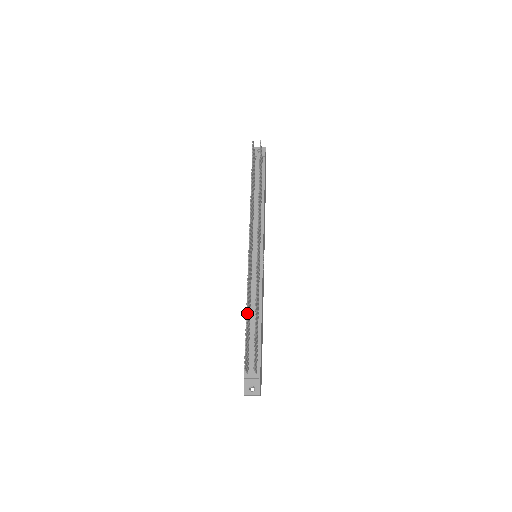
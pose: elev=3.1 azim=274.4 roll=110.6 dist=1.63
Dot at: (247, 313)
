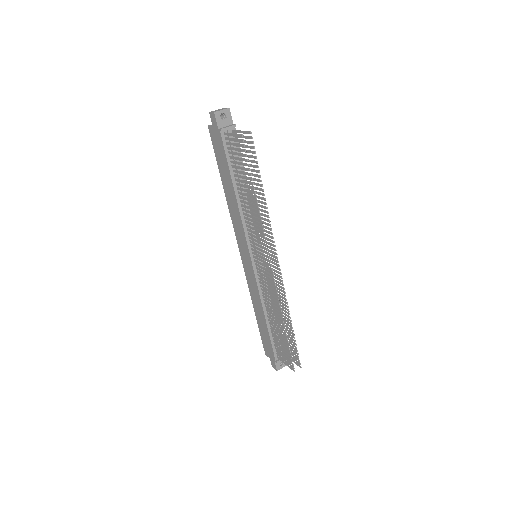
Dot at: (285, 331)
